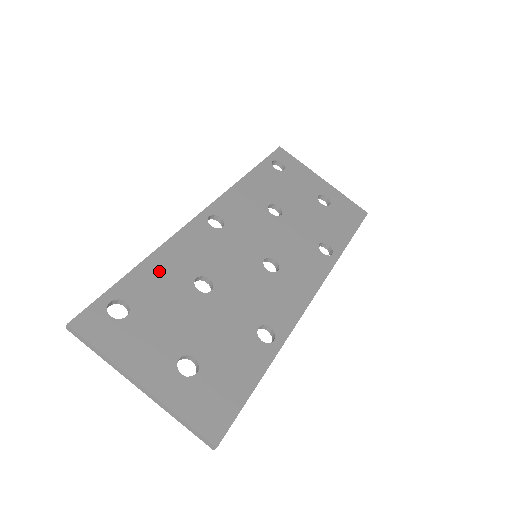
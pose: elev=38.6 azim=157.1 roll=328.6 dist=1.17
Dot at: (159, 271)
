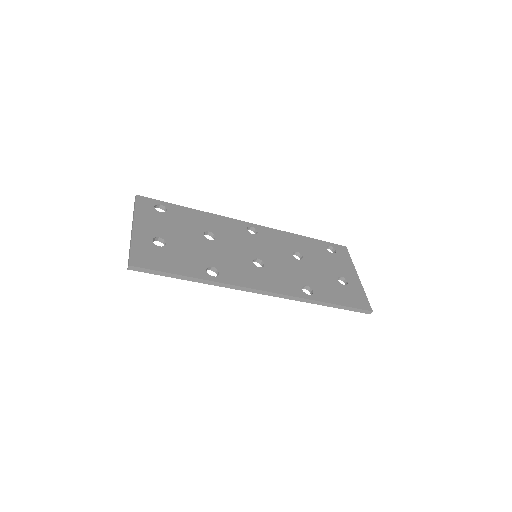
Dot at: (196, 216)
